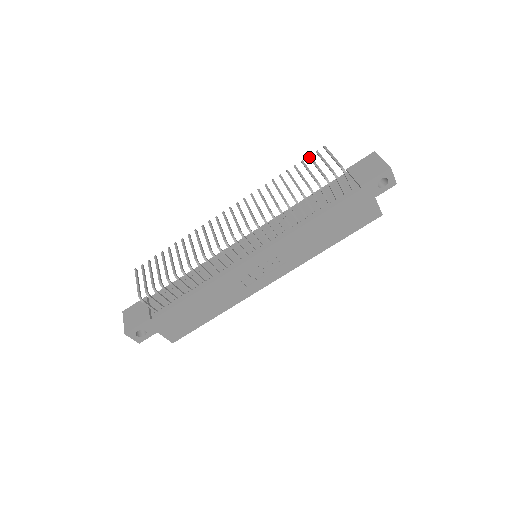
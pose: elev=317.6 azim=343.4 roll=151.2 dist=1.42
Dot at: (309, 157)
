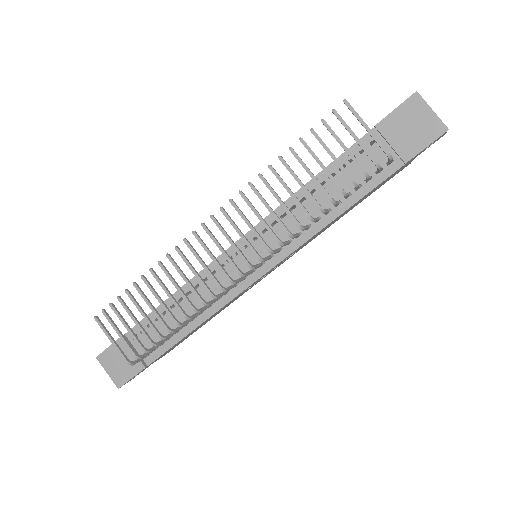
Dot at: (323, 124)
